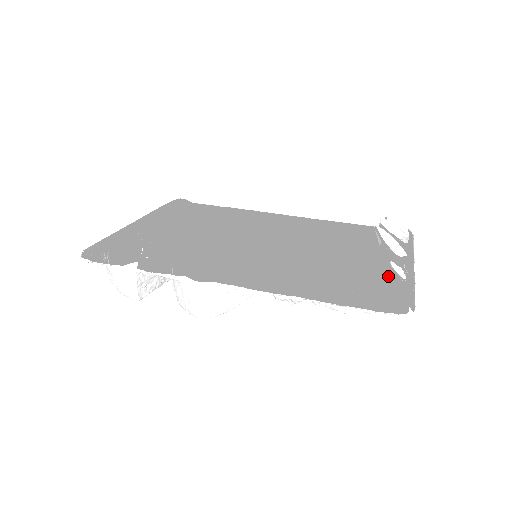
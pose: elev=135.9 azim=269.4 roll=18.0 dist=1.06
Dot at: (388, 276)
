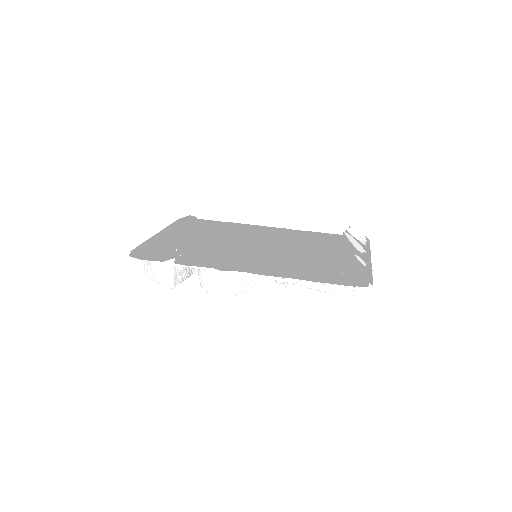
Dot at: (352, 269)
